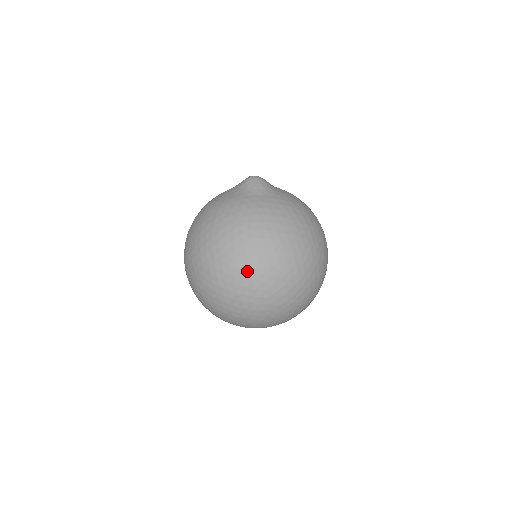
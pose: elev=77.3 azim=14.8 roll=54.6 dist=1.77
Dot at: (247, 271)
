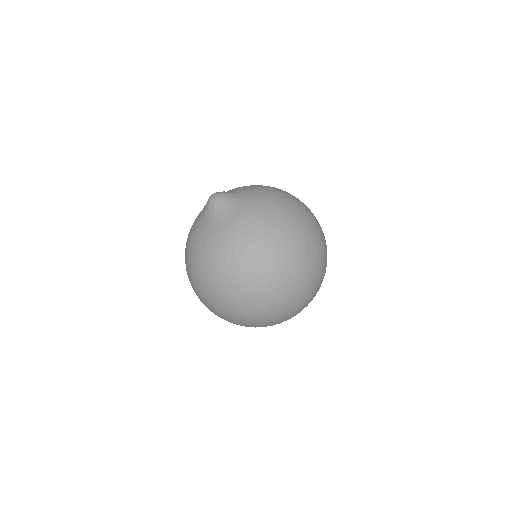
Dot at: (242, 298)
